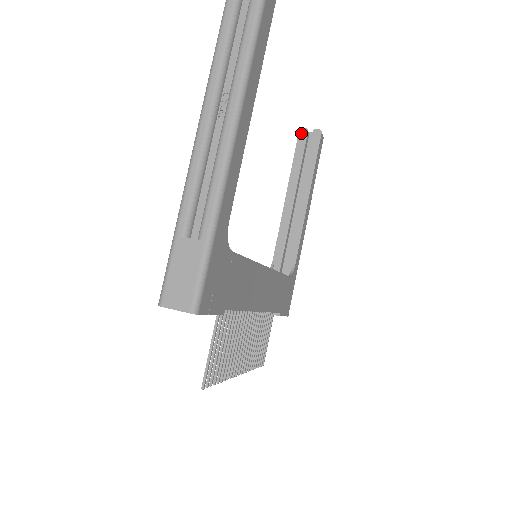
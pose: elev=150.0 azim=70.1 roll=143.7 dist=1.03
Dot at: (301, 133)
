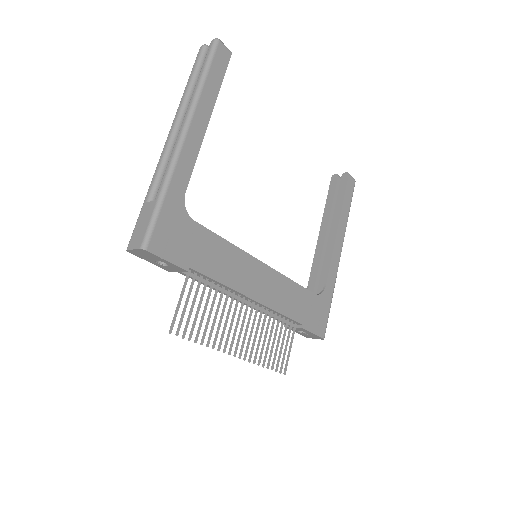
Dot at: (333, 179)
